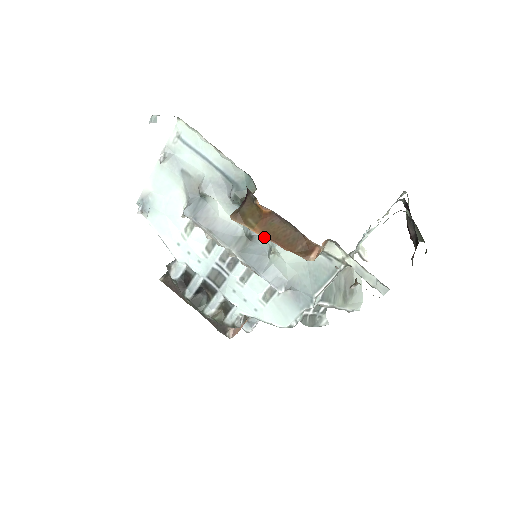
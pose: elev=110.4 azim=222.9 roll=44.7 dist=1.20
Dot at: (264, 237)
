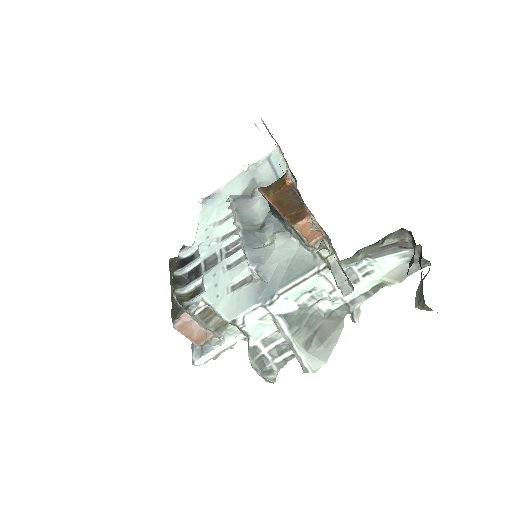
Dot at: (273, 228)
